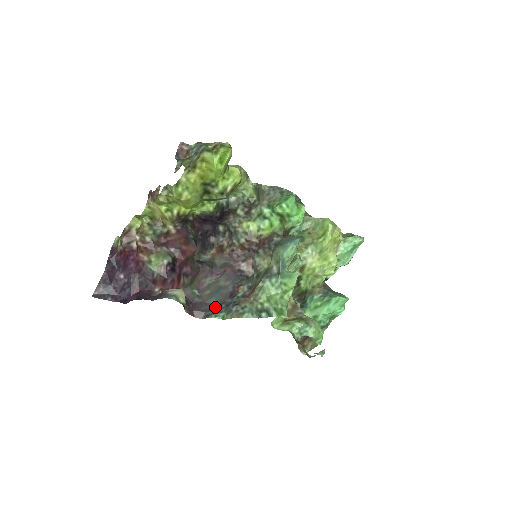
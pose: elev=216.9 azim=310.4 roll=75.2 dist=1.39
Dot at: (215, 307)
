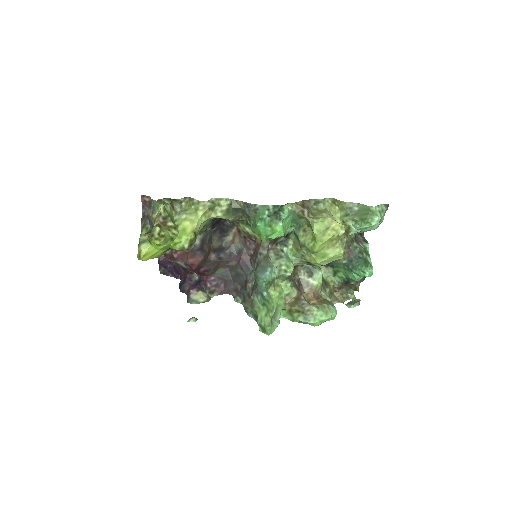
Dot at: (239, 289)
